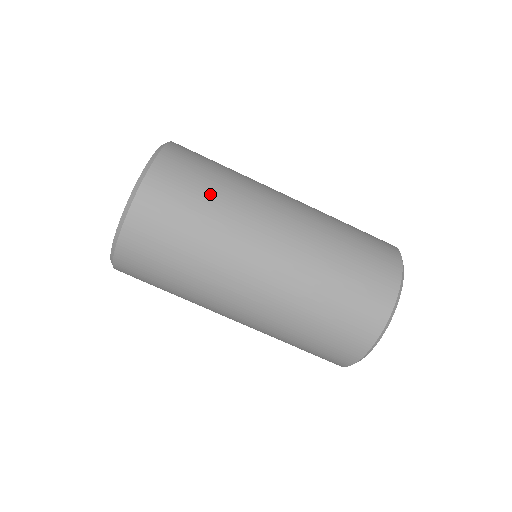
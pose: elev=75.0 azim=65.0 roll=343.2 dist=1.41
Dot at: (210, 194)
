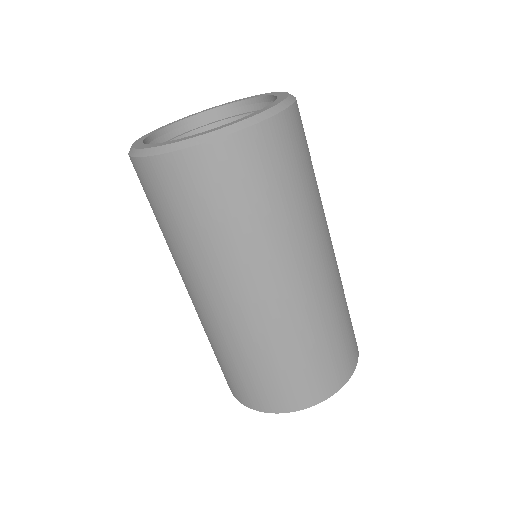
Dot at: (213, 224)
